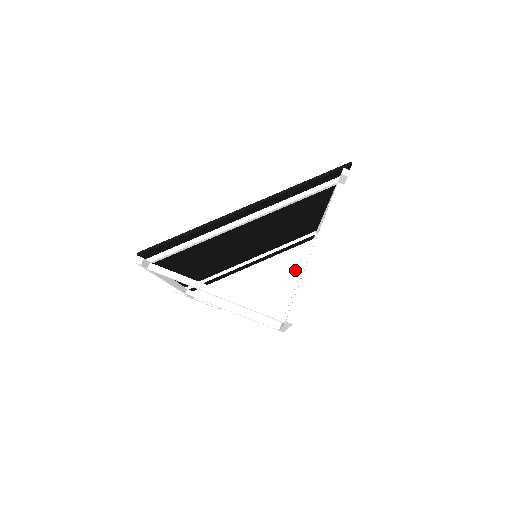
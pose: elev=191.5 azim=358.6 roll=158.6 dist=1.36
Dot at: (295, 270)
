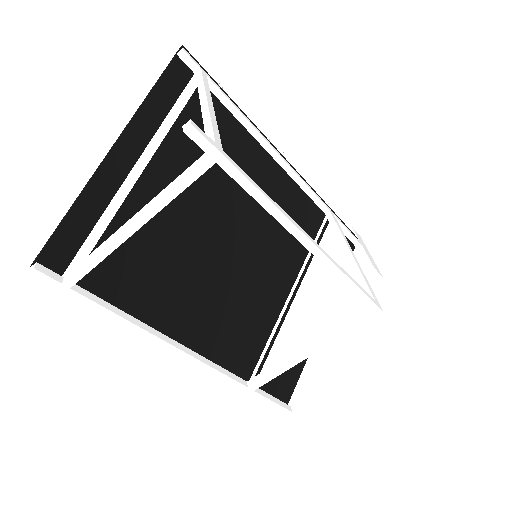
Dot at: (337, 255)
